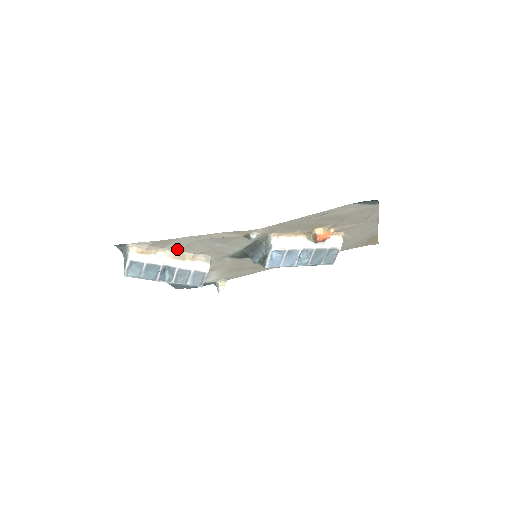
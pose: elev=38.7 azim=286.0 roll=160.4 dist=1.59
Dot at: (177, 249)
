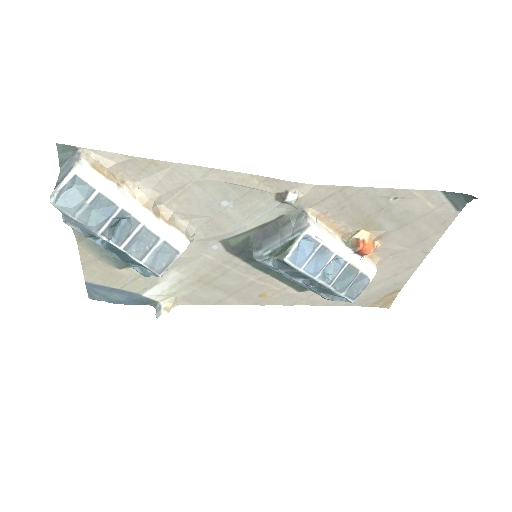
Dot at: (156, 191)
